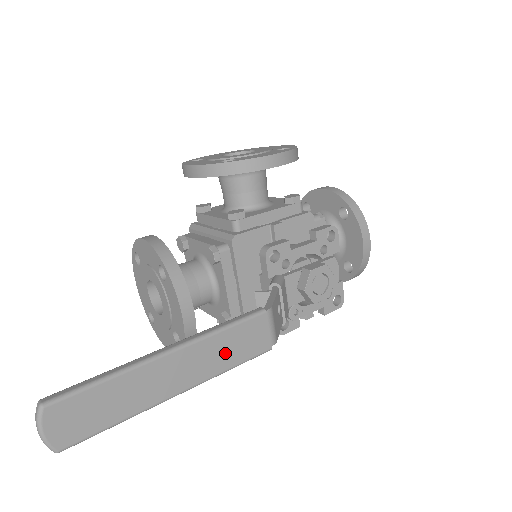
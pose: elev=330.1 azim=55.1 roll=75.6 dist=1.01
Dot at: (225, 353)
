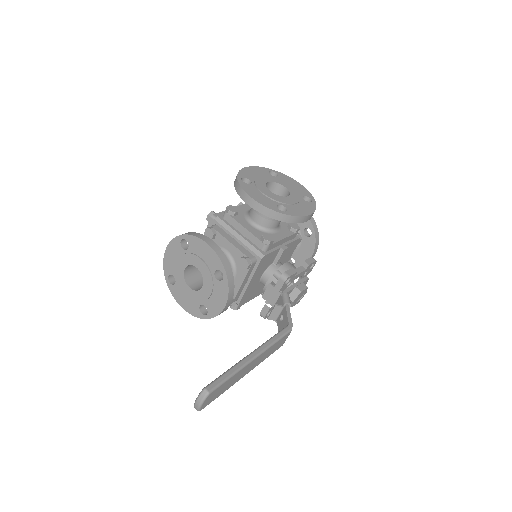
Dot at: (269, 352)
